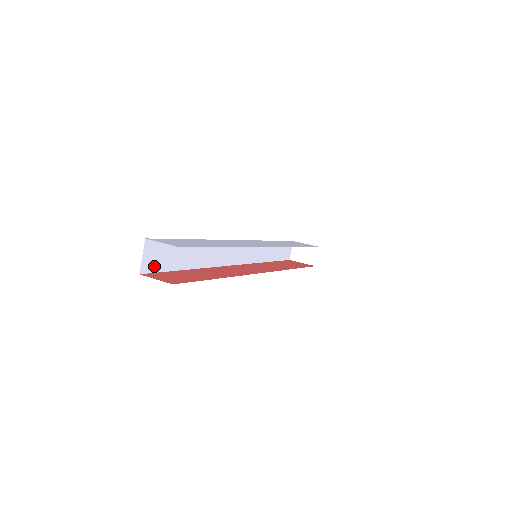
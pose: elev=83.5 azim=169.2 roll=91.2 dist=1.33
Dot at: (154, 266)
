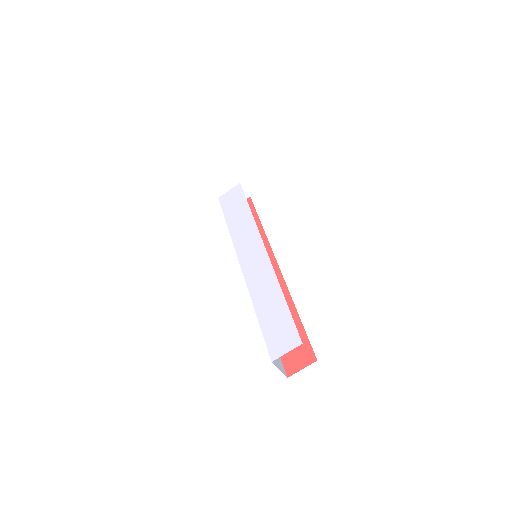
Dot at: (279, 361)
